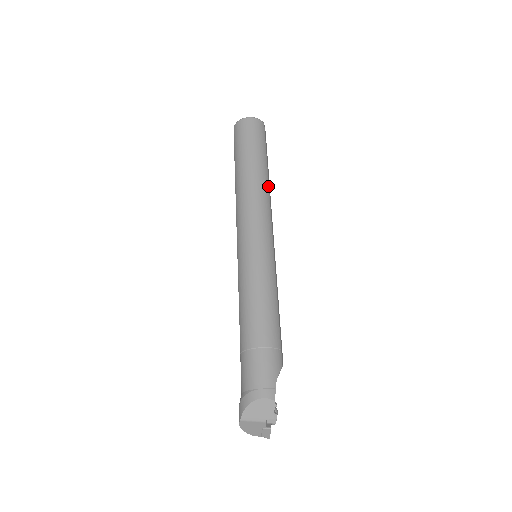
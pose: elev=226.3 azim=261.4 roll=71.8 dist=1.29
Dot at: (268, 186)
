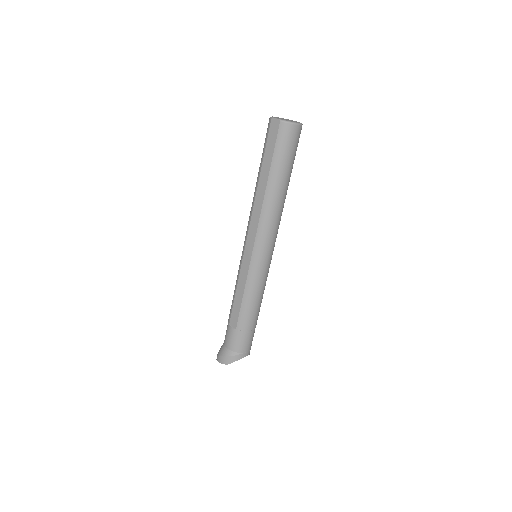
Dot at: occluded
